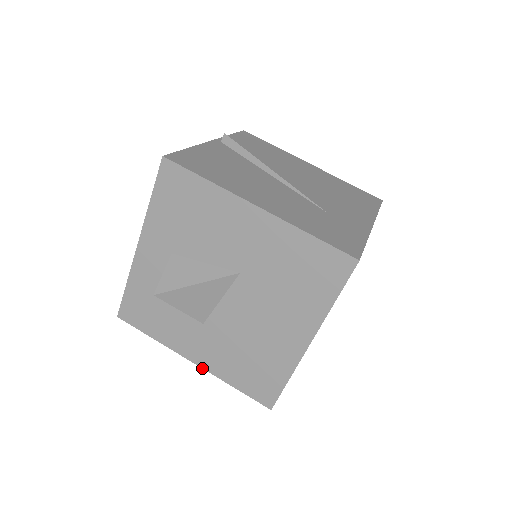
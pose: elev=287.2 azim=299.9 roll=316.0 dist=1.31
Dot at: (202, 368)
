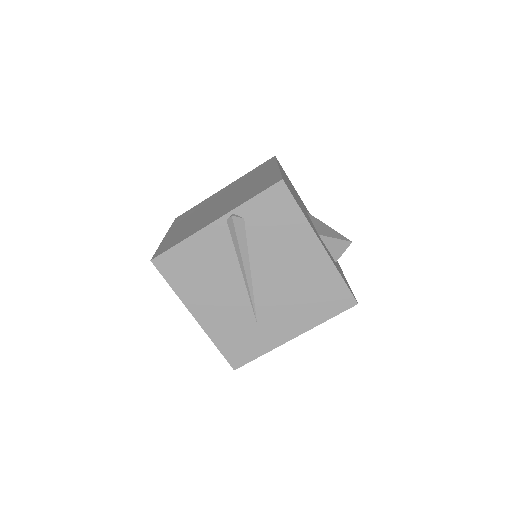
Dot at: occluded
